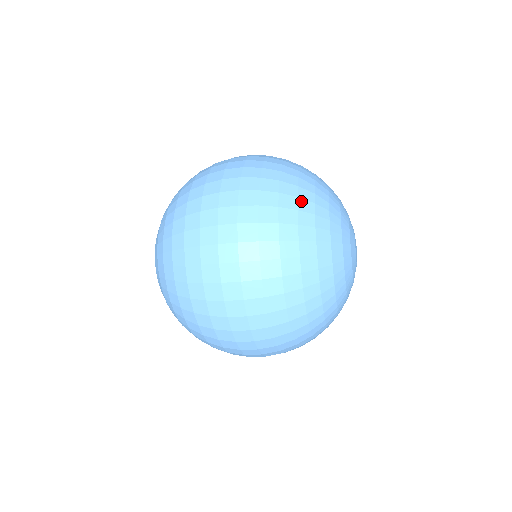
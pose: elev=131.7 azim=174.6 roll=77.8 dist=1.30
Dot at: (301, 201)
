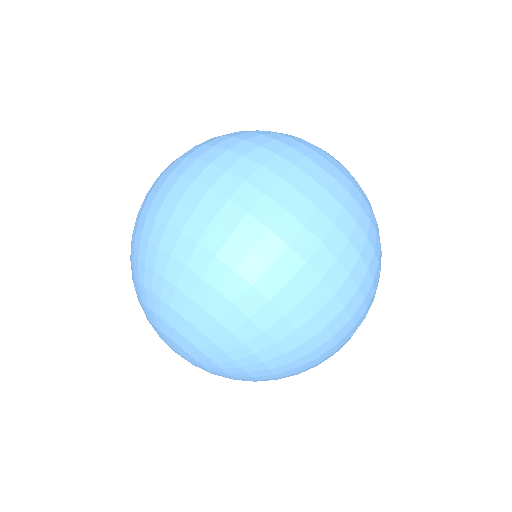
Dot at: (326, 169)
